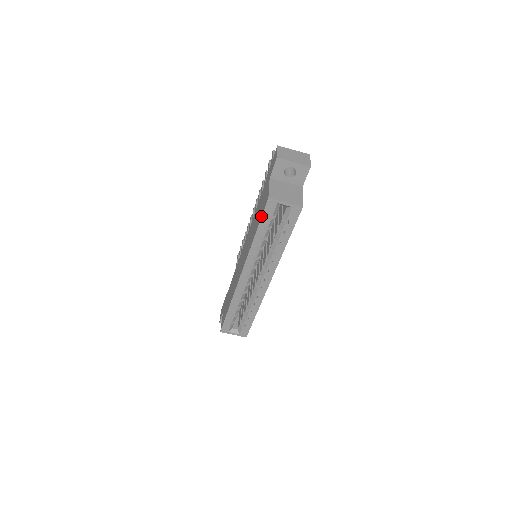
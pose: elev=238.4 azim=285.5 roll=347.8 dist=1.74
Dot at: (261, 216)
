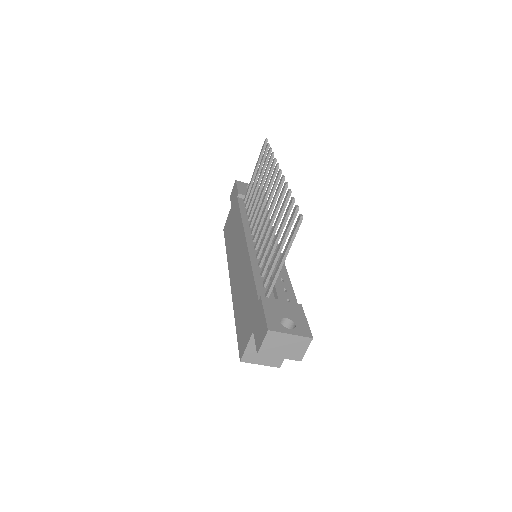
Dot at: (237, 340)
